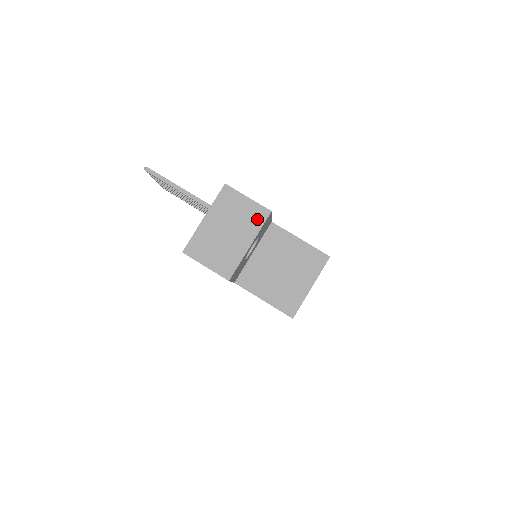
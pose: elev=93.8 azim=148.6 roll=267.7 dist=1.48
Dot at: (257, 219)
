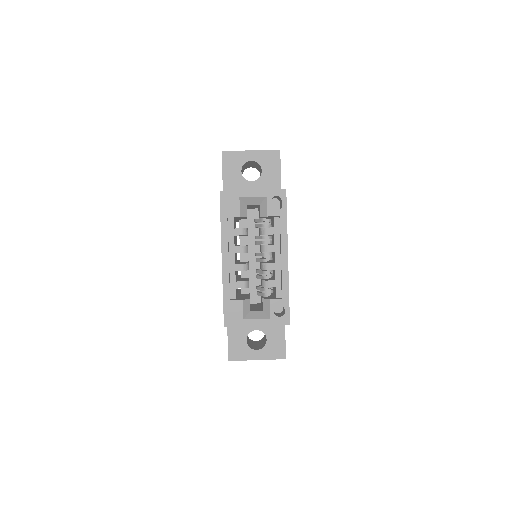
Dot at: occluded
